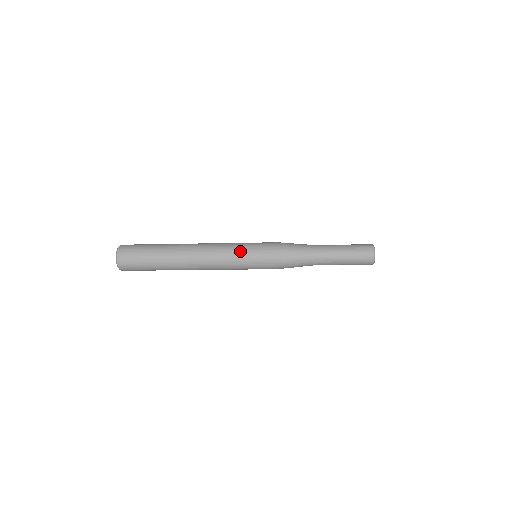
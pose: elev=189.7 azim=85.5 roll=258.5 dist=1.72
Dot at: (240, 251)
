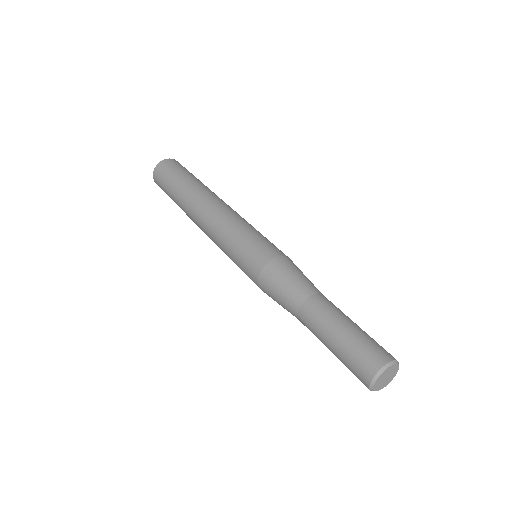
Dot at: (227, 249)
